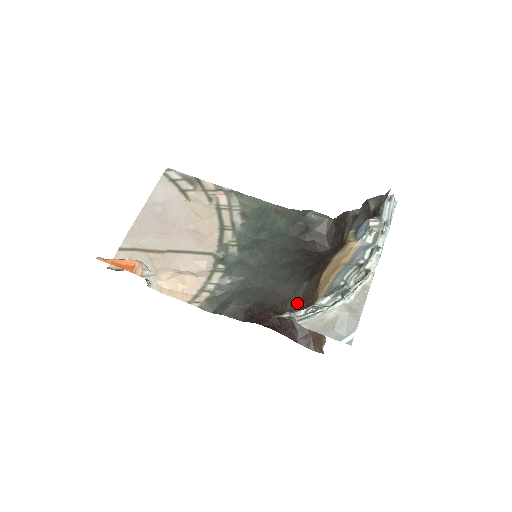
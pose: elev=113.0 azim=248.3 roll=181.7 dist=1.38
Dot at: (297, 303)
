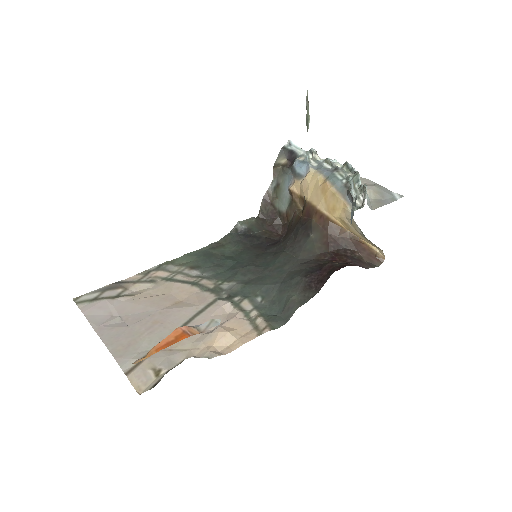
Dot at: (326, 251)
